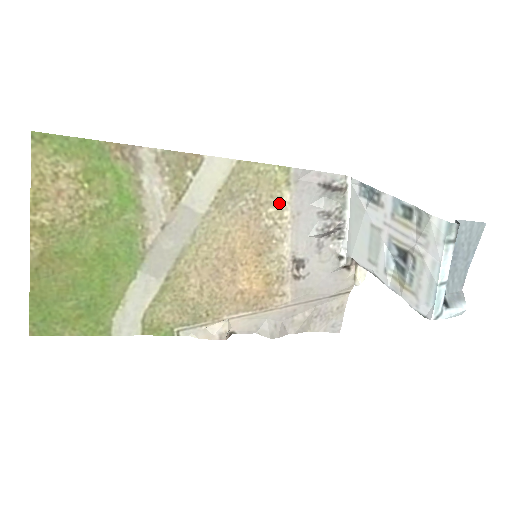
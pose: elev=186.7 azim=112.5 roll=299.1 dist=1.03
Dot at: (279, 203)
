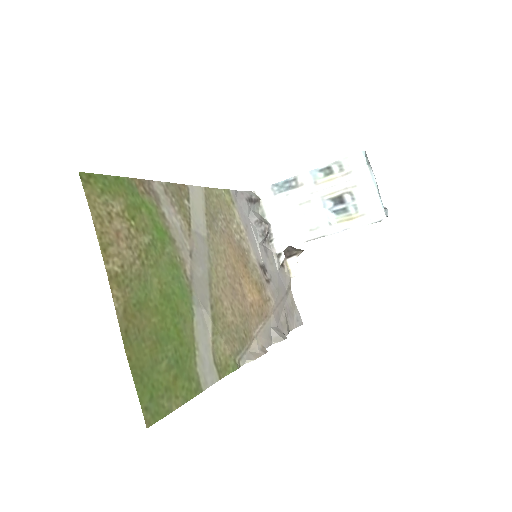
Dot at: (235, 219)
